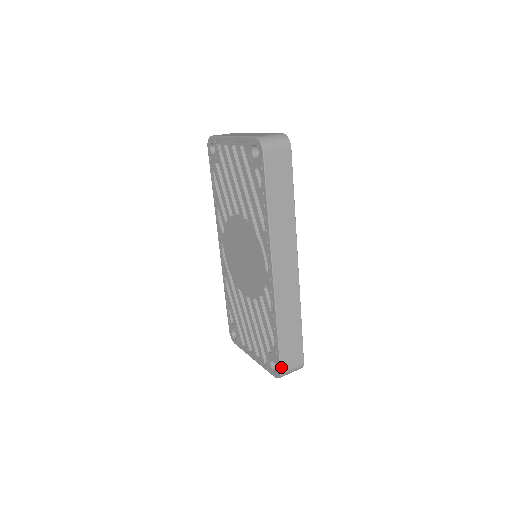
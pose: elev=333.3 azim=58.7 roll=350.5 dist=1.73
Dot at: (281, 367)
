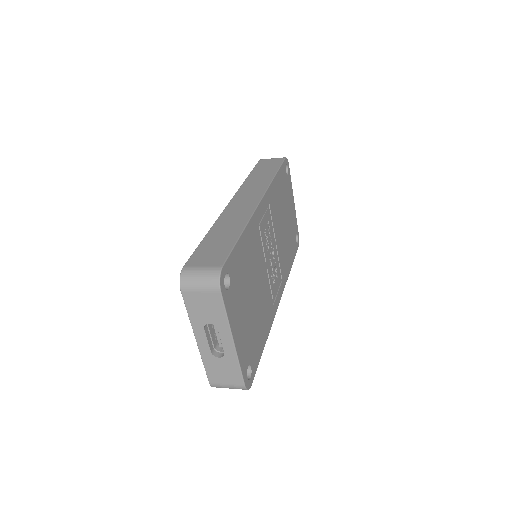
Dot at: (188, 263)
